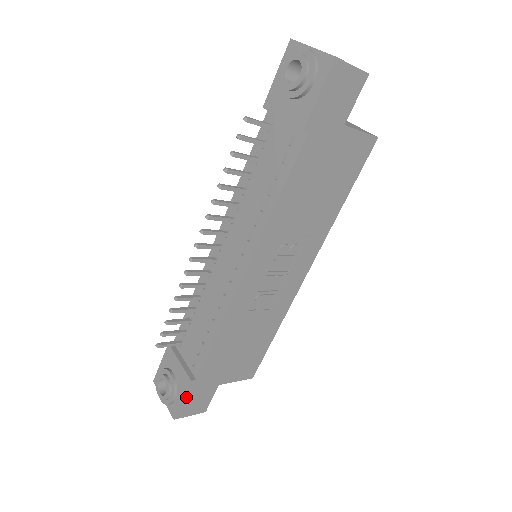
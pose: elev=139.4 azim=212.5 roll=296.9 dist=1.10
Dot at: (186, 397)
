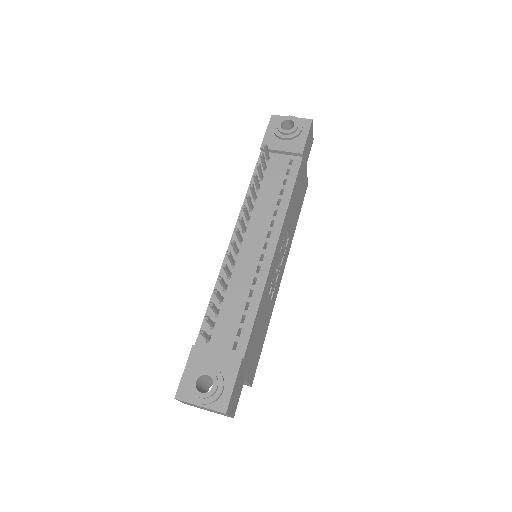
Dot at: (236, 382)
